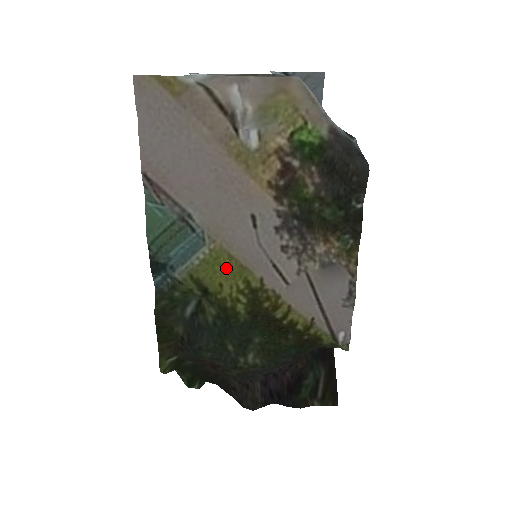
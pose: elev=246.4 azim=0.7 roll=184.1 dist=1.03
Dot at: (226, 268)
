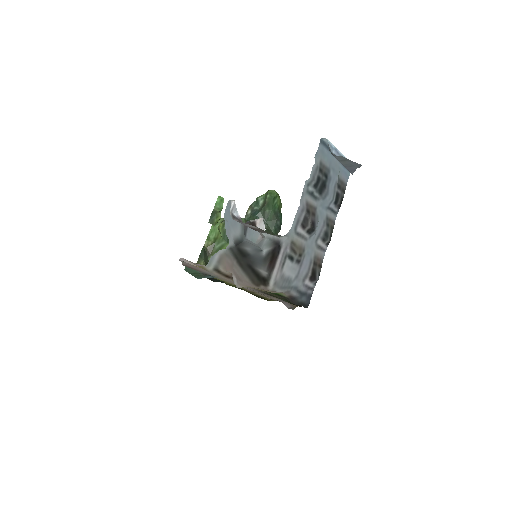
Dot at: occluded
